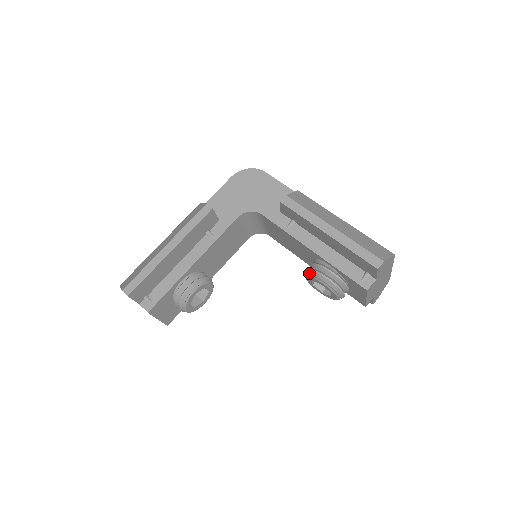
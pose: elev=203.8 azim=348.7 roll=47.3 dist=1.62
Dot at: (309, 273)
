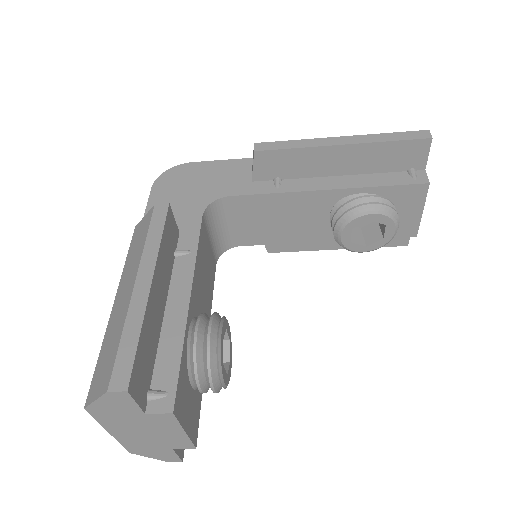
Dot at: (344, 220)
